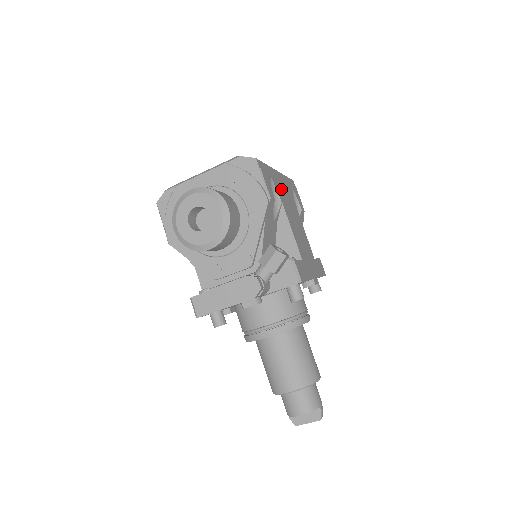
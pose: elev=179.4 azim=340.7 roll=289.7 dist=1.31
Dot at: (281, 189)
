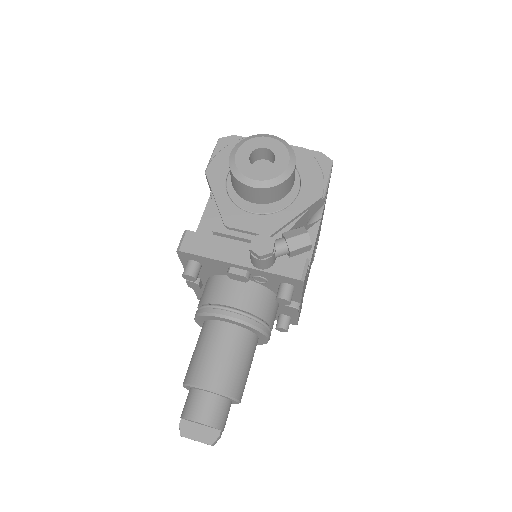
Dot at: occluded
